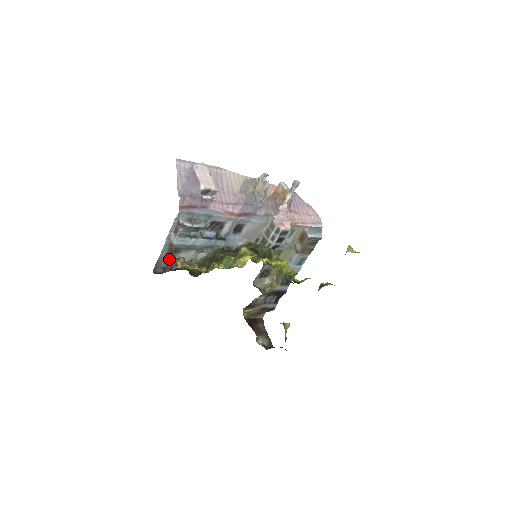
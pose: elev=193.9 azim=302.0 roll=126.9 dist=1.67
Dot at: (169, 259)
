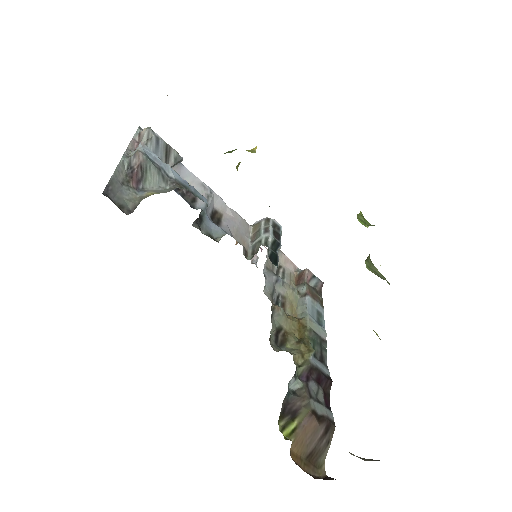
Dot at: (128, 194)
